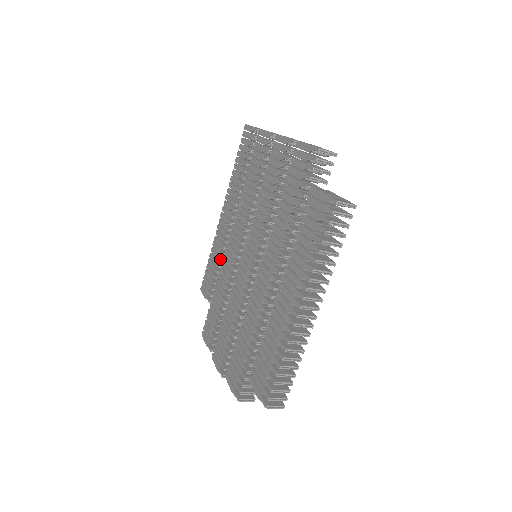
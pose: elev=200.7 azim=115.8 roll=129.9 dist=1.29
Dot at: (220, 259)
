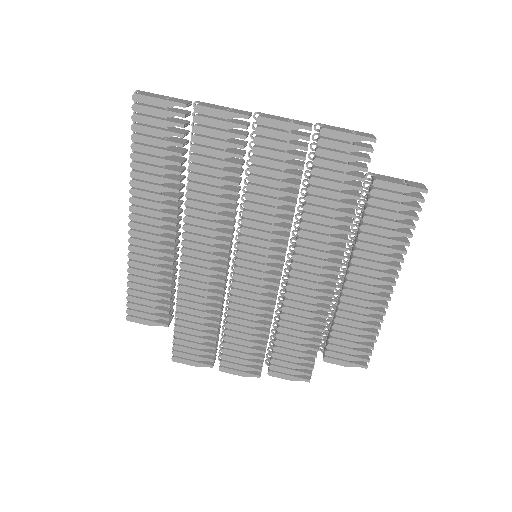
Dot at: (171, 277)
